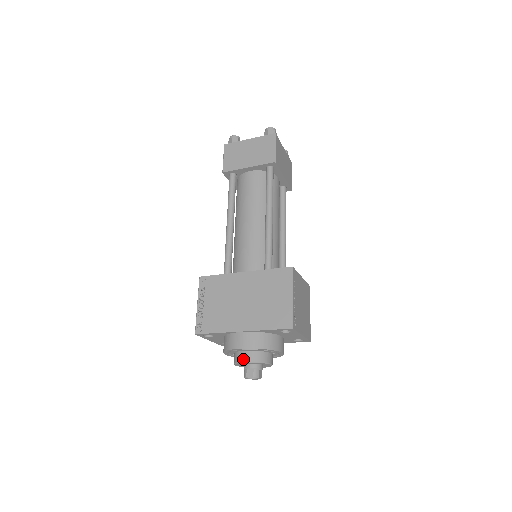
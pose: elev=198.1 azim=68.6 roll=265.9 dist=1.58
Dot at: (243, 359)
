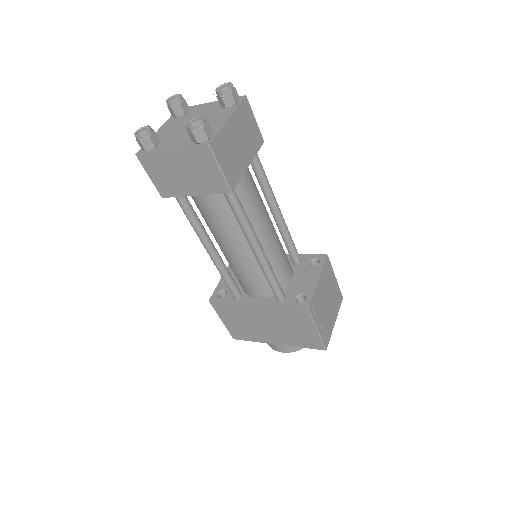
Dot at: occluded
